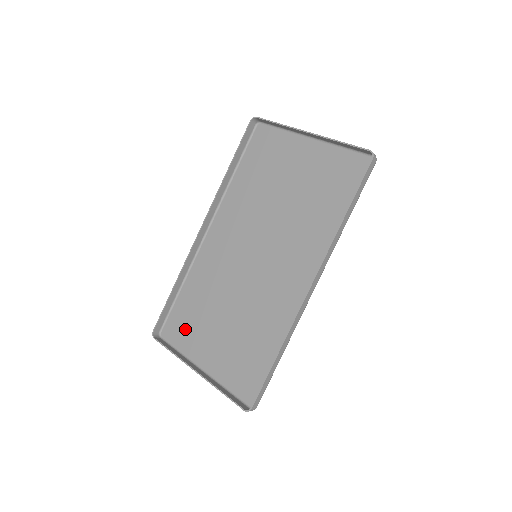
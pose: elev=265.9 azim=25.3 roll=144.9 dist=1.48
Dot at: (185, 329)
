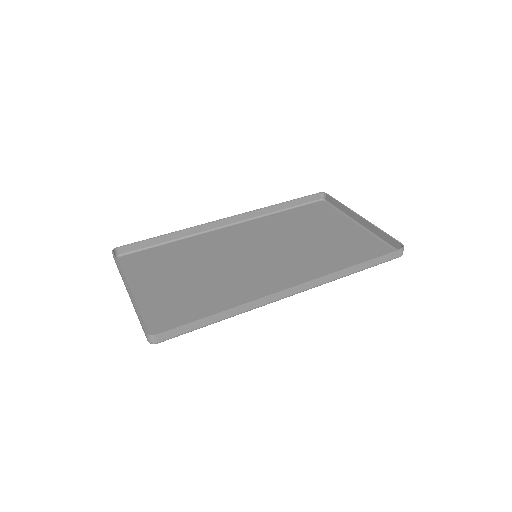
Dot at: (145, 265)
